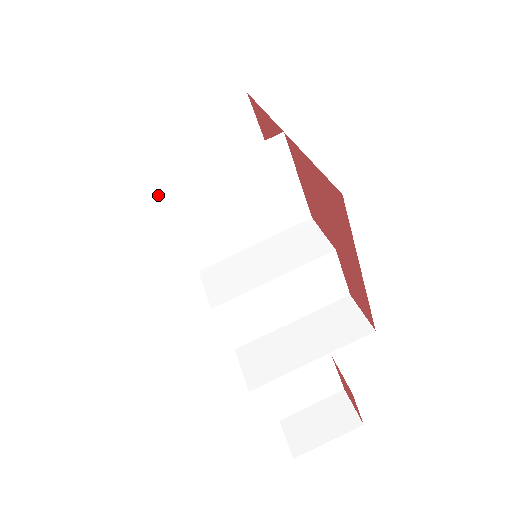
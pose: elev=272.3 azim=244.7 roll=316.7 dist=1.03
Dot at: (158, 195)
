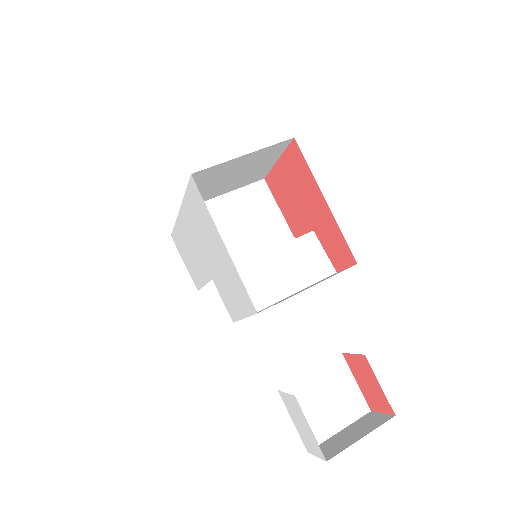
Dot at: occluded
